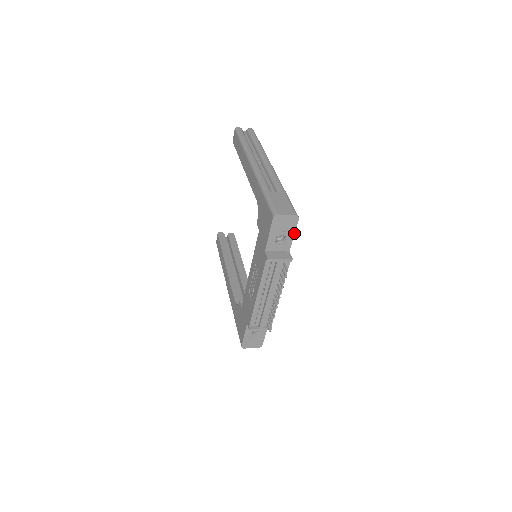
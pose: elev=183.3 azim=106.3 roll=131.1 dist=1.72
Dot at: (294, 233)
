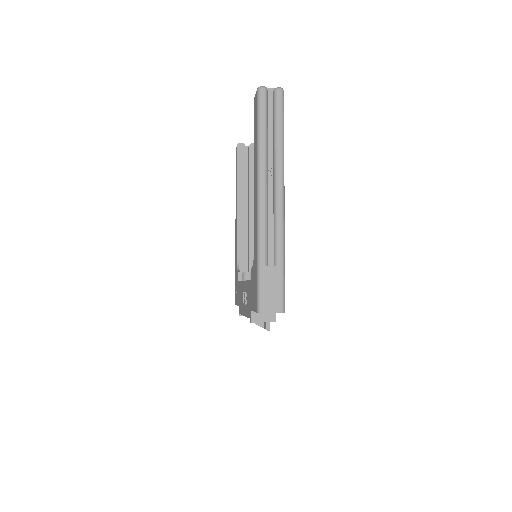
Dot at: occluded
